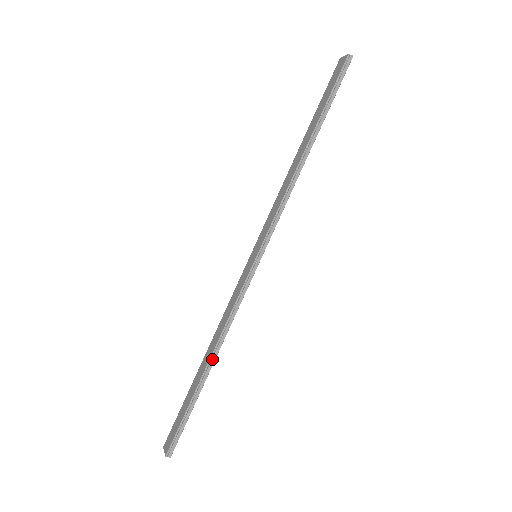
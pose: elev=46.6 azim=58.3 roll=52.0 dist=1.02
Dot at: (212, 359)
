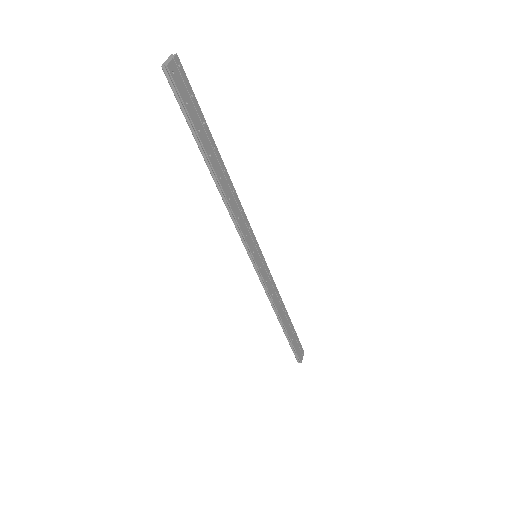
Dot at: (280, 320)
